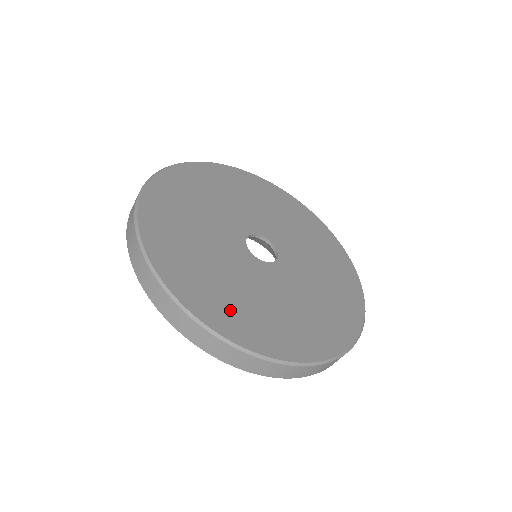
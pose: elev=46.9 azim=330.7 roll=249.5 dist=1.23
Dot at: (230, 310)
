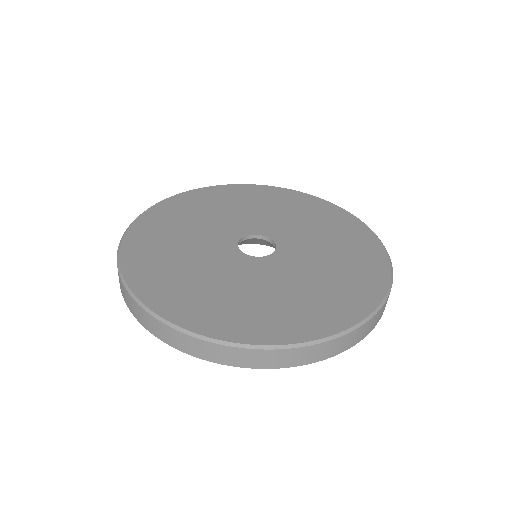
Dot at: (215, 310)
